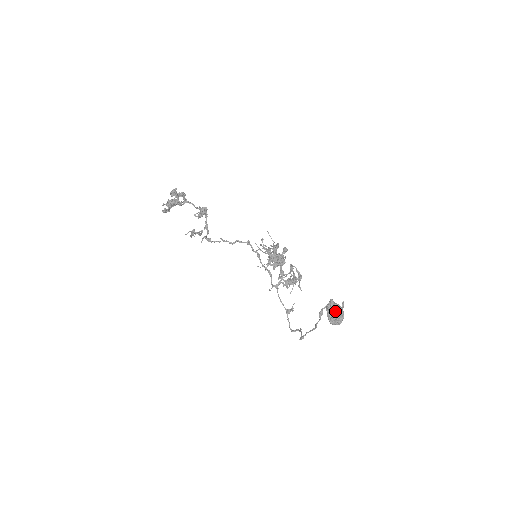
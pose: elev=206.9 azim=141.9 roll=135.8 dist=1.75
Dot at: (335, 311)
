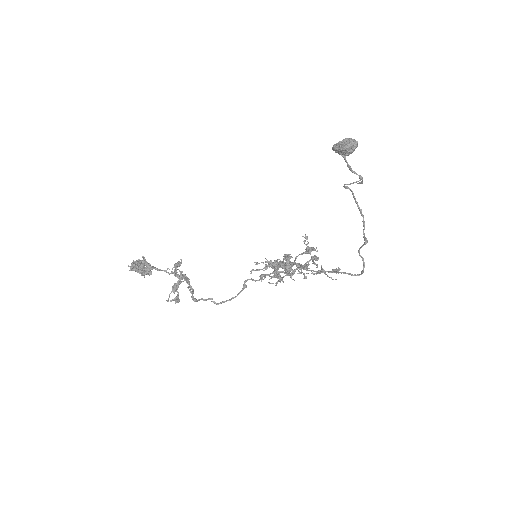
Dot at: (342, 141)
